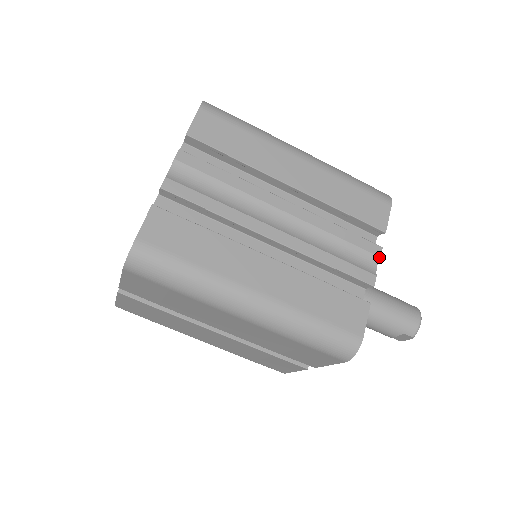
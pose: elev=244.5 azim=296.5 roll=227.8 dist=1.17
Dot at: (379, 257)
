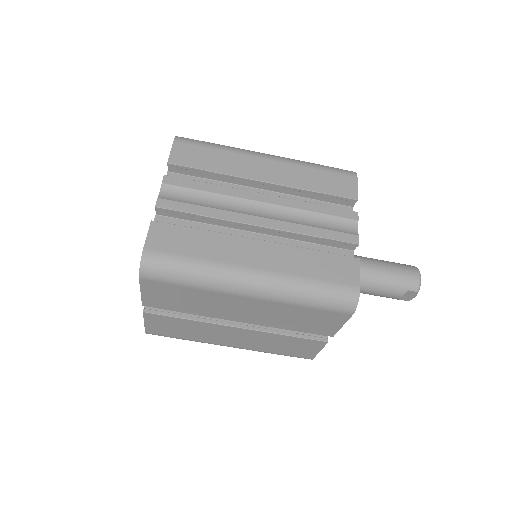
Dot at: (357, 220)
